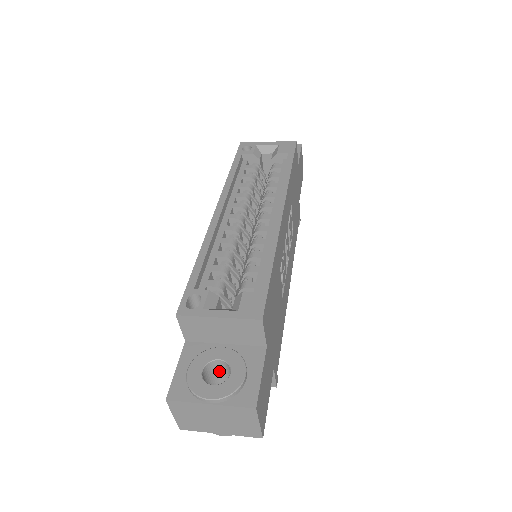
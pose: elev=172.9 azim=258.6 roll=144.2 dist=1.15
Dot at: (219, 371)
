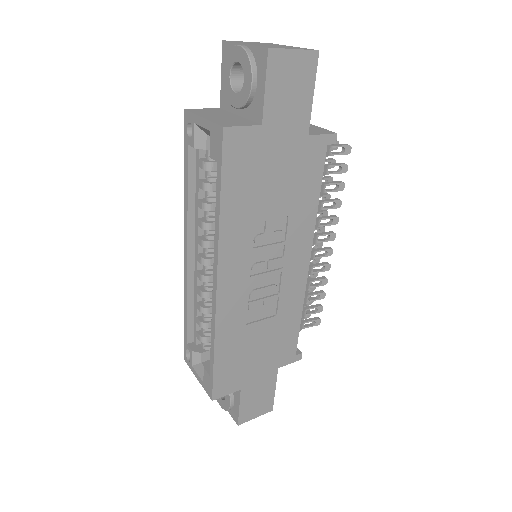
Dot at: occluded
